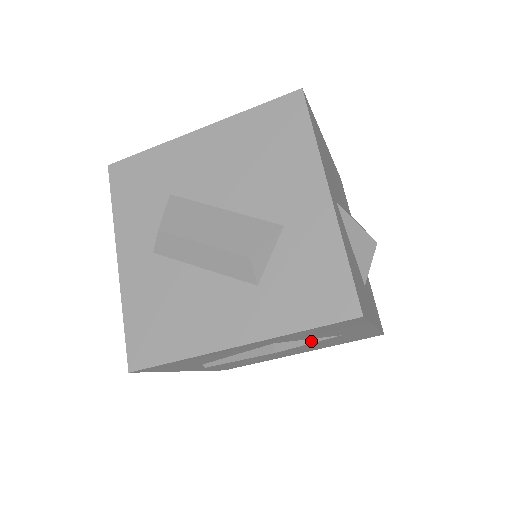
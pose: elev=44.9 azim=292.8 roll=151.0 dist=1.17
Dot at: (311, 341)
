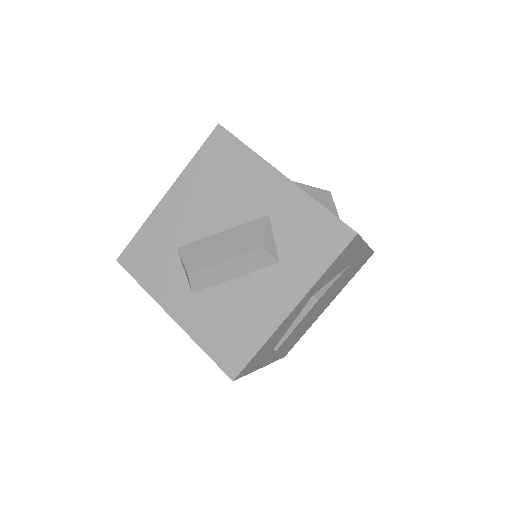
Dot at: (334, 280)
